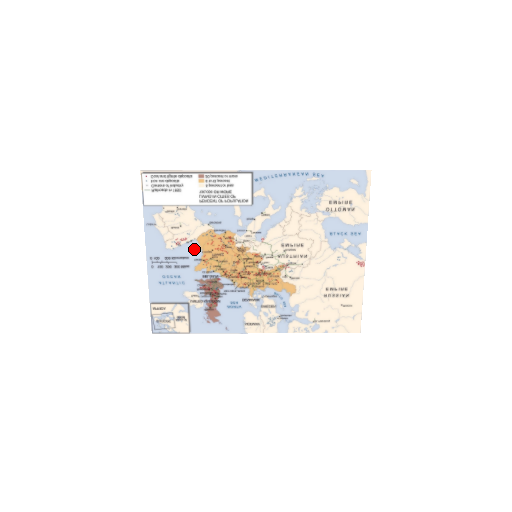
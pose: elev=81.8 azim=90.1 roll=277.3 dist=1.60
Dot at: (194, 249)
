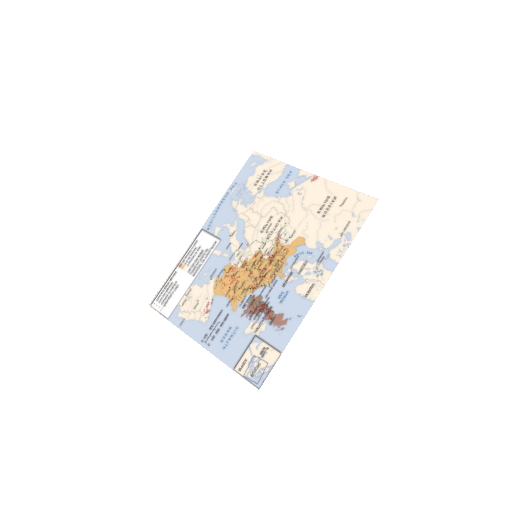
Dot at: (219, 302)
